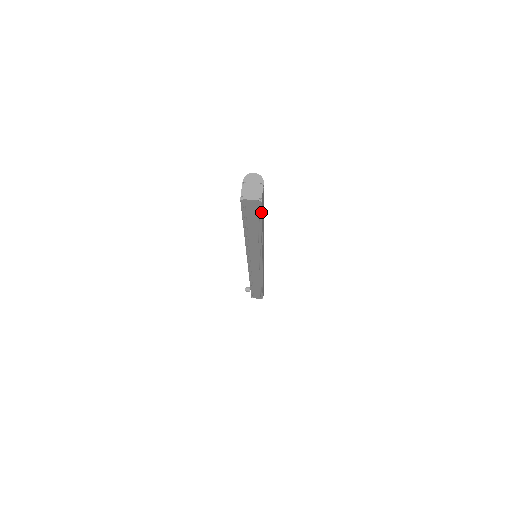
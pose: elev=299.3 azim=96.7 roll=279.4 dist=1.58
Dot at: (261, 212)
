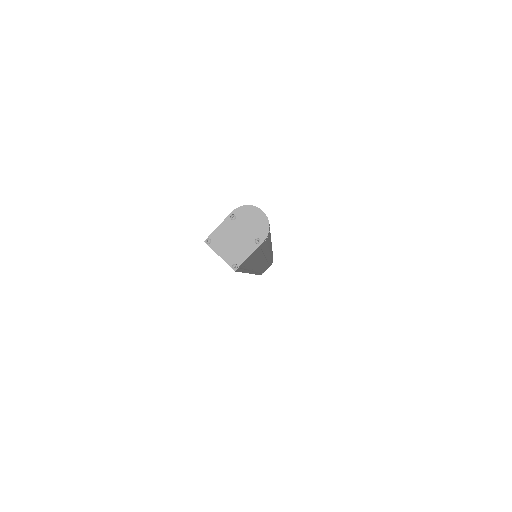
Dot at: (239, 271)
